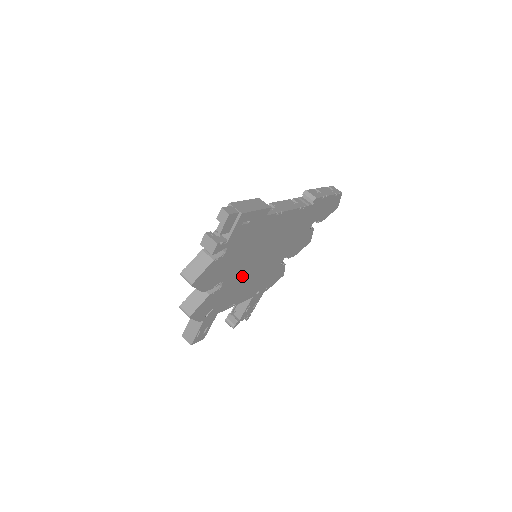
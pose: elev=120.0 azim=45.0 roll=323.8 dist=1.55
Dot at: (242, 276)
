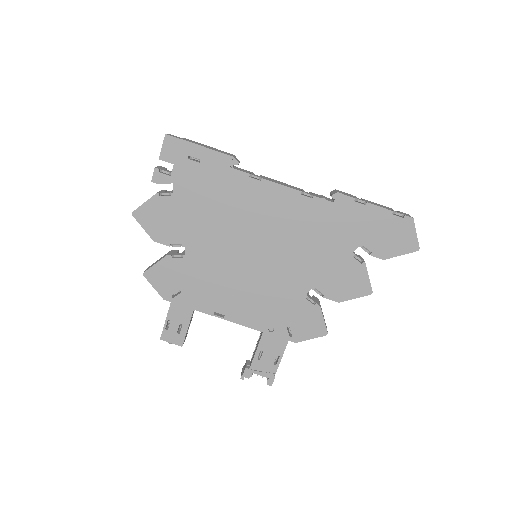
Dot at: (221, 263)
